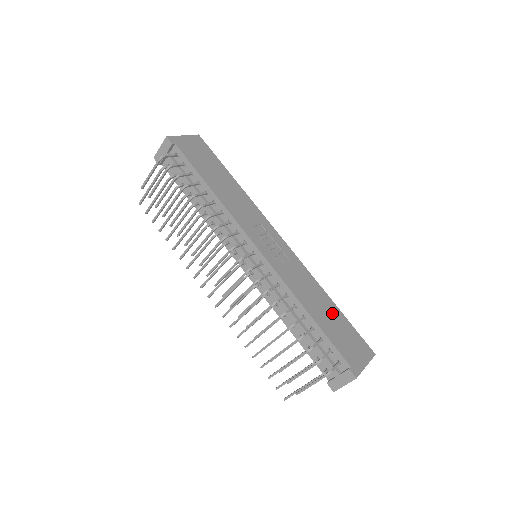
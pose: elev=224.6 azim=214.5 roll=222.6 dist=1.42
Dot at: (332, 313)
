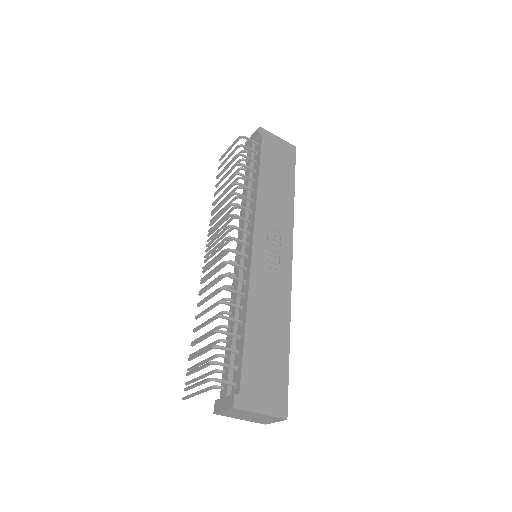
Dot at: (276, 345)
